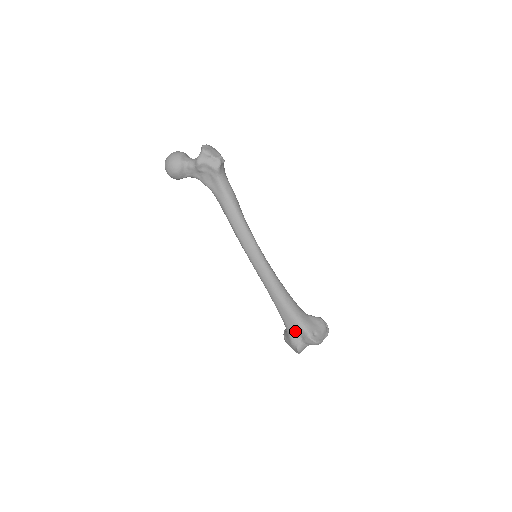
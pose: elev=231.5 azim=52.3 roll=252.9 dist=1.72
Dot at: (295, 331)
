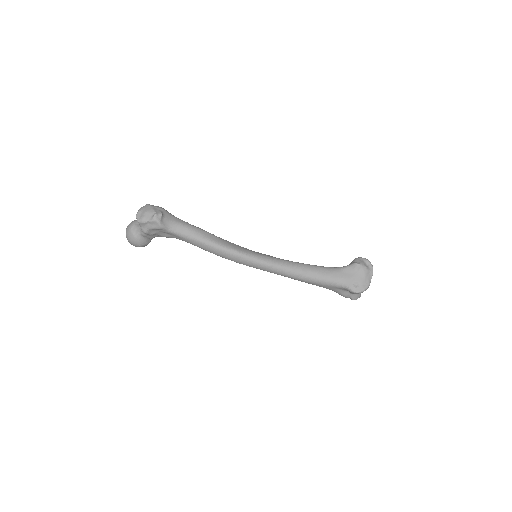
Dot at: (338, 290)
